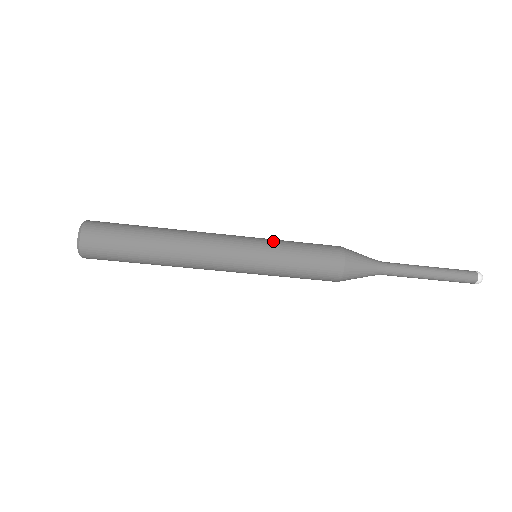
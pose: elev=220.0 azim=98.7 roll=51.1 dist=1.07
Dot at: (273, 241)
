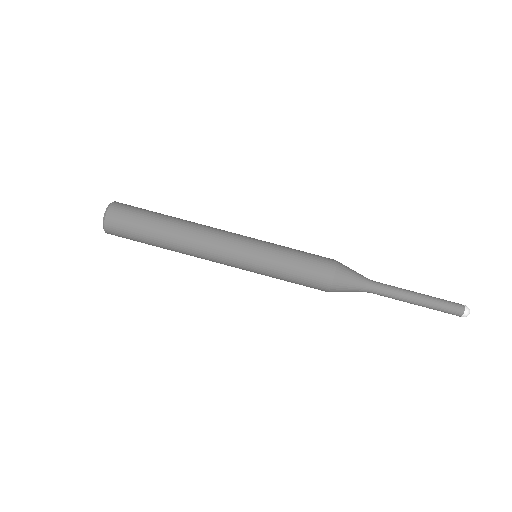
Dot at: occluded
